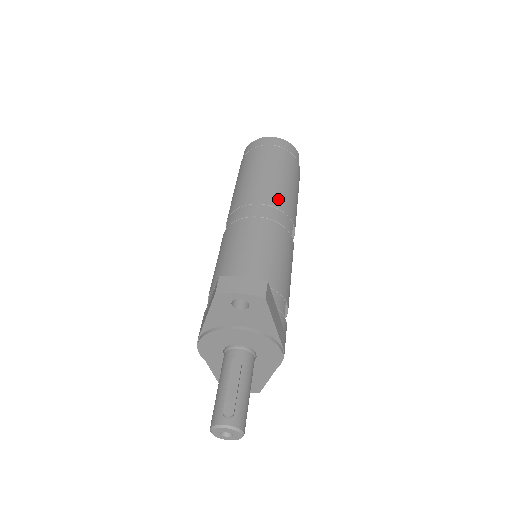
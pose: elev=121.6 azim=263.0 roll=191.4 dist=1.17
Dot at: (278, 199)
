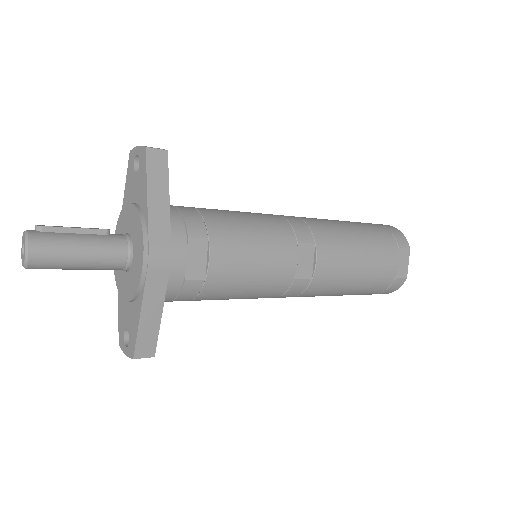
Dot at: (317, 222)
